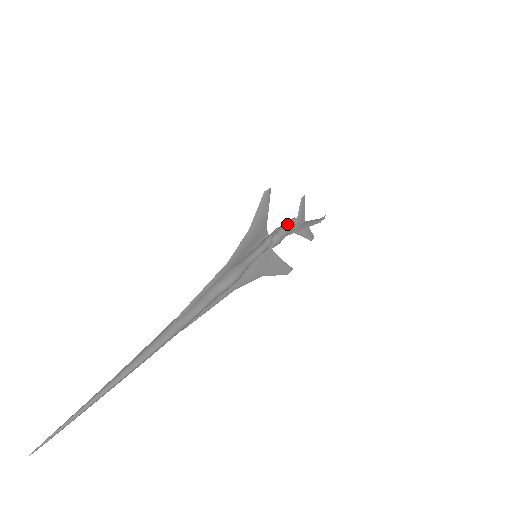
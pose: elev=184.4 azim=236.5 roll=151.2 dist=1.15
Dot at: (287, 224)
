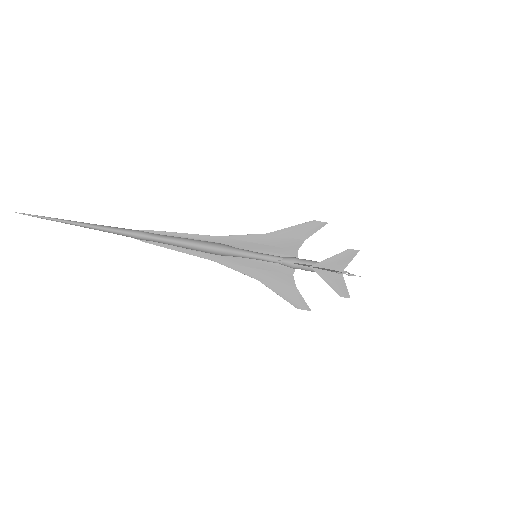
Dot at: occluded
